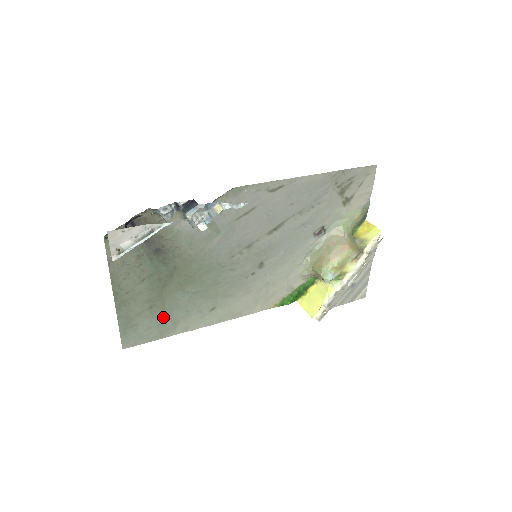
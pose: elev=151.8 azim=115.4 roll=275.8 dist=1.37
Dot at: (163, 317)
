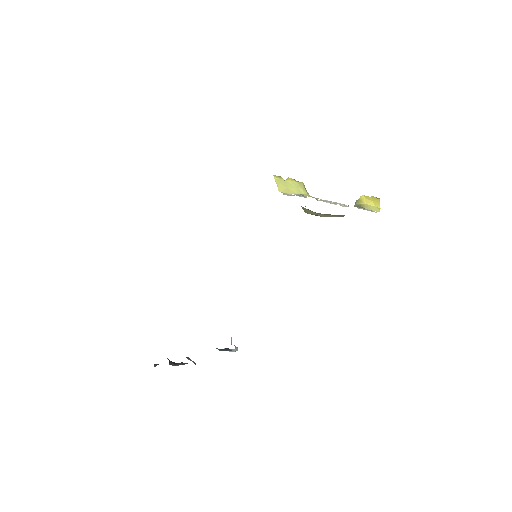
Dot at: occluded
